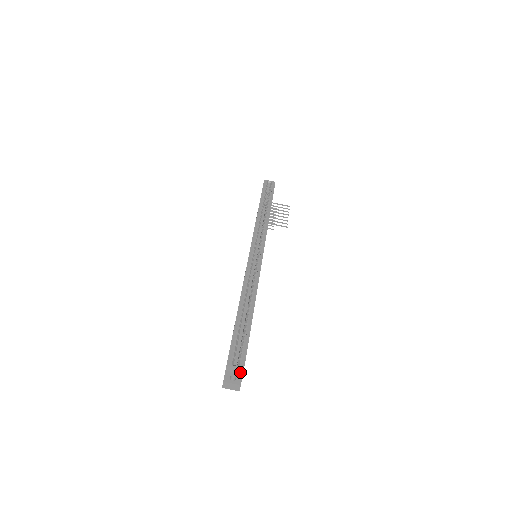
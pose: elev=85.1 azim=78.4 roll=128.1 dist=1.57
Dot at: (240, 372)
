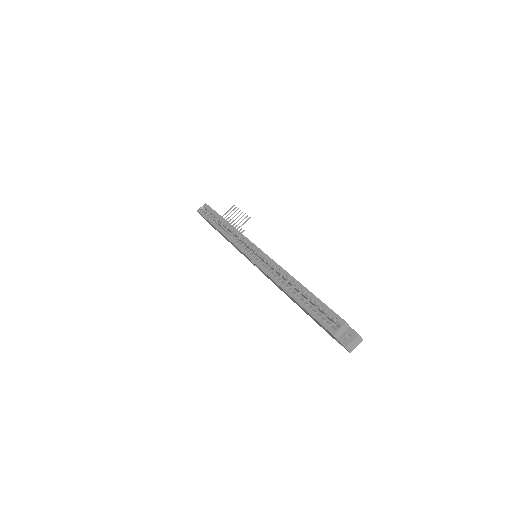
Dot at: (347, 328)
